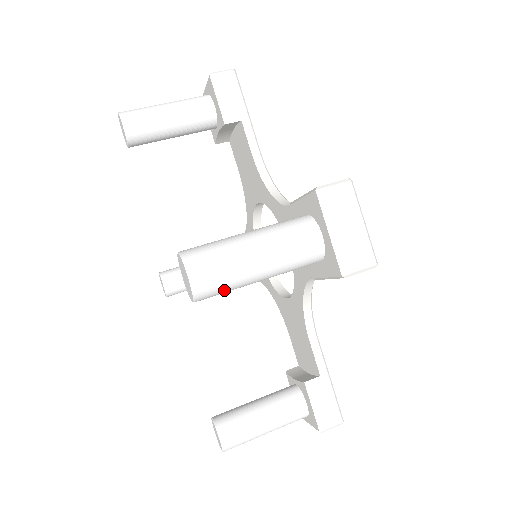
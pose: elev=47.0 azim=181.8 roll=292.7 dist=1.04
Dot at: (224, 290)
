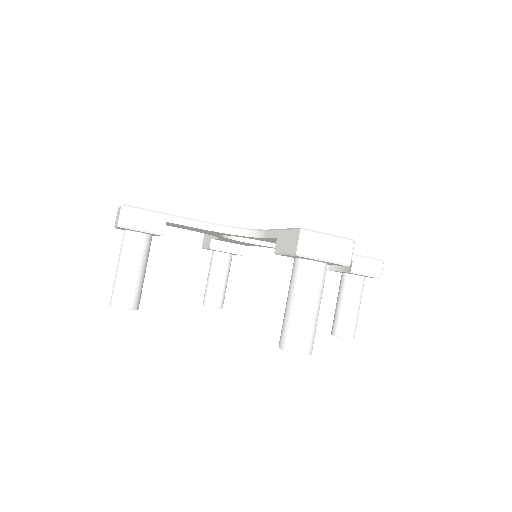
Dot at: occluded
